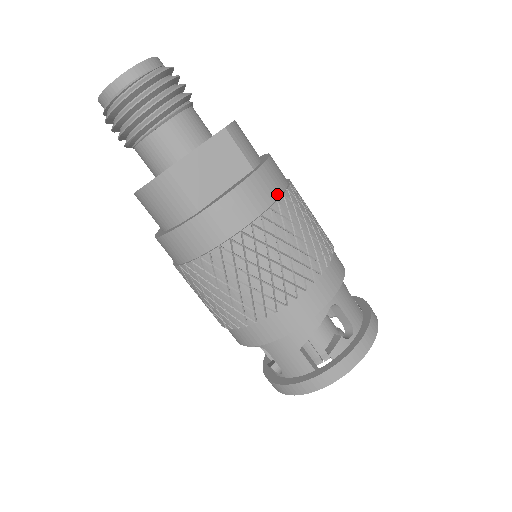
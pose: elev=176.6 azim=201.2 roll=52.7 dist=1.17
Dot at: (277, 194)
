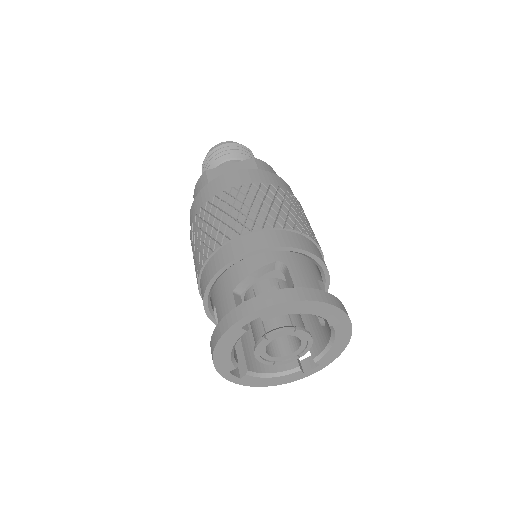
Dot at: (266, 183)
